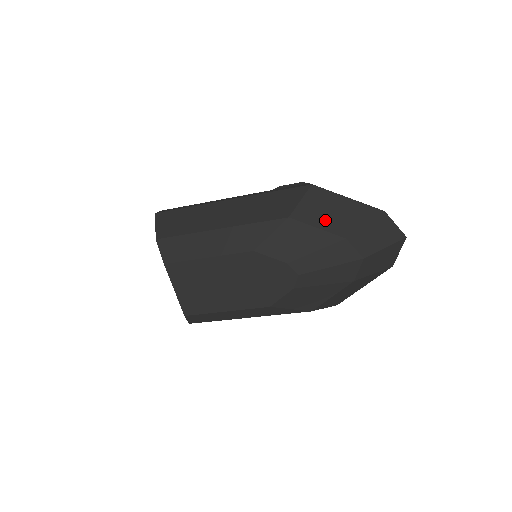
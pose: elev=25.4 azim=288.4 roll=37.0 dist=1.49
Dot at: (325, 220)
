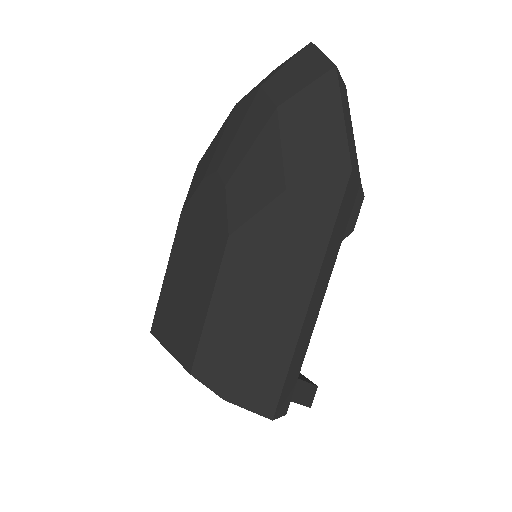
Dot at: occluded
